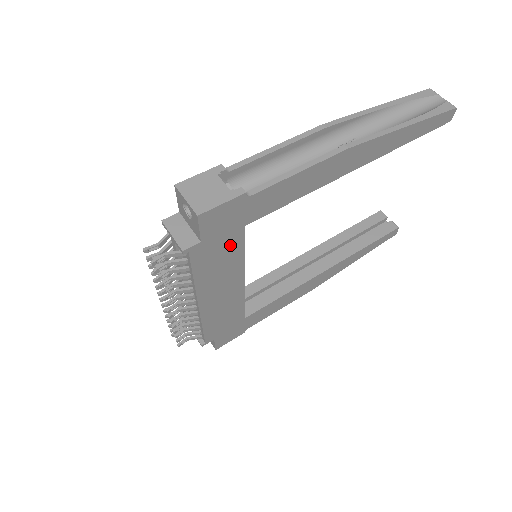
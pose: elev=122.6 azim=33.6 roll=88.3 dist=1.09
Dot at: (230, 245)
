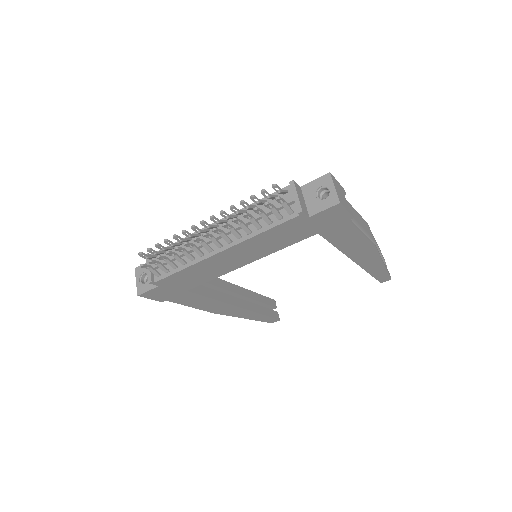
Dot at: (298, 235)
